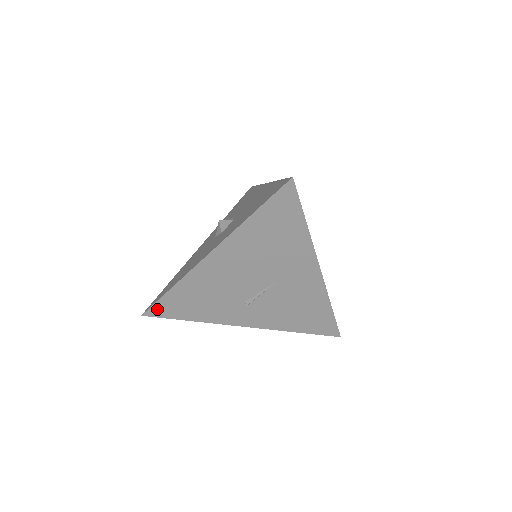
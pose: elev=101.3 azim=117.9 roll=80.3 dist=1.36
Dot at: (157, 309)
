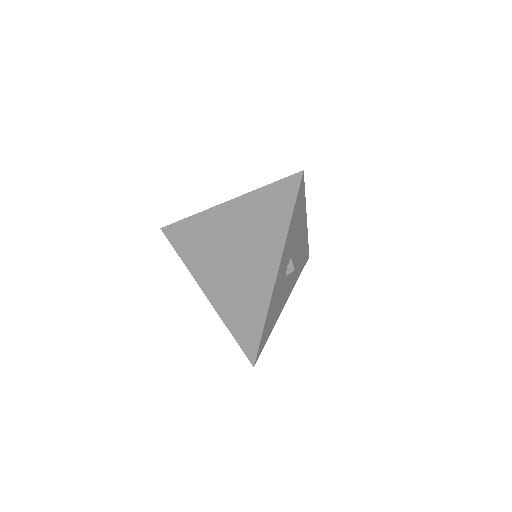
Dot at: (171, 230)
